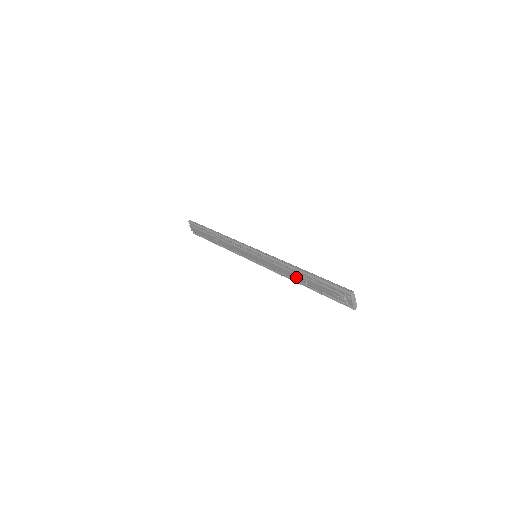
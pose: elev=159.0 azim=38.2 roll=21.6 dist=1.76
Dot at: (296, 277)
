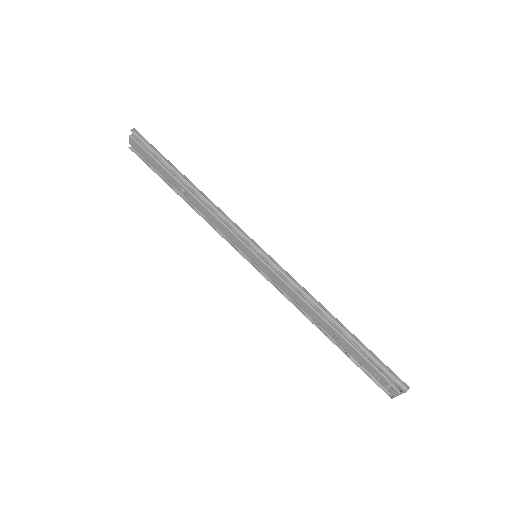
Dot at: (321, 323)
